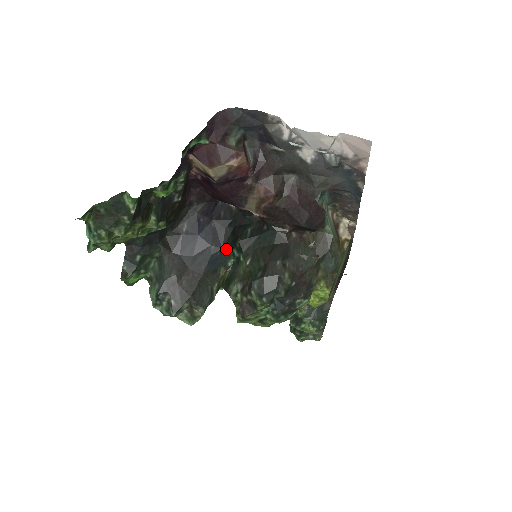
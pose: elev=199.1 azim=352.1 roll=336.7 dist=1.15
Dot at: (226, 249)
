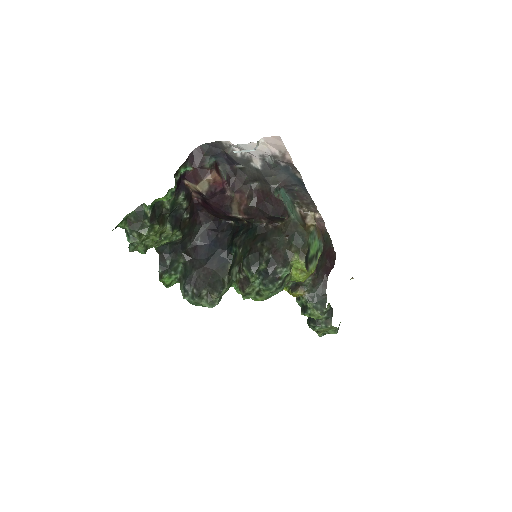
Dot at: (229, 250)
